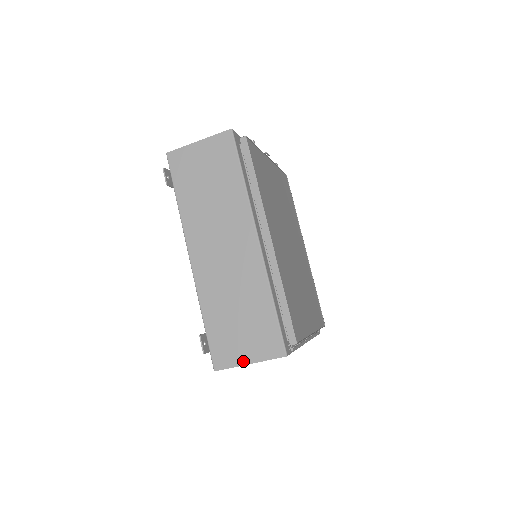
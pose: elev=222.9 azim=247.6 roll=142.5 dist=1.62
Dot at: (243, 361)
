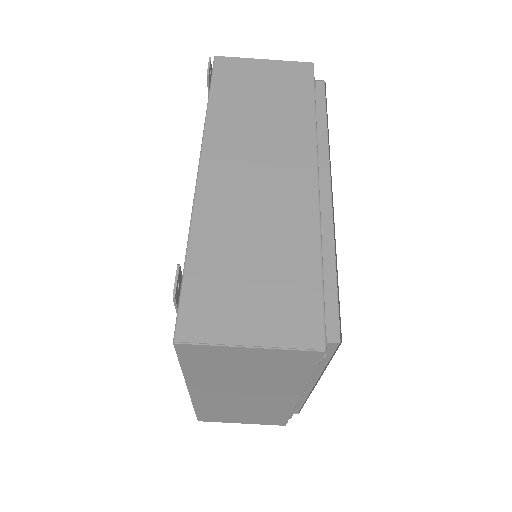
Dot at: (239, 338)
